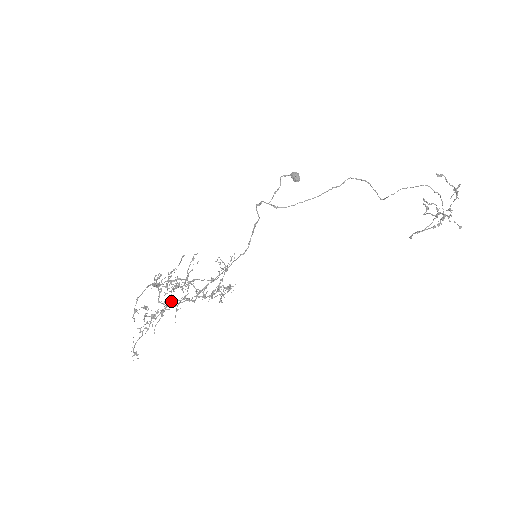
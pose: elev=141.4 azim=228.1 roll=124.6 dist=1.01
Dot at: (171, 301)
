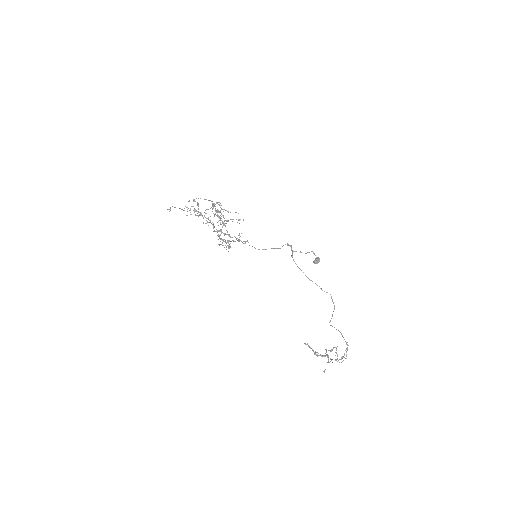
Dot at: occluded
